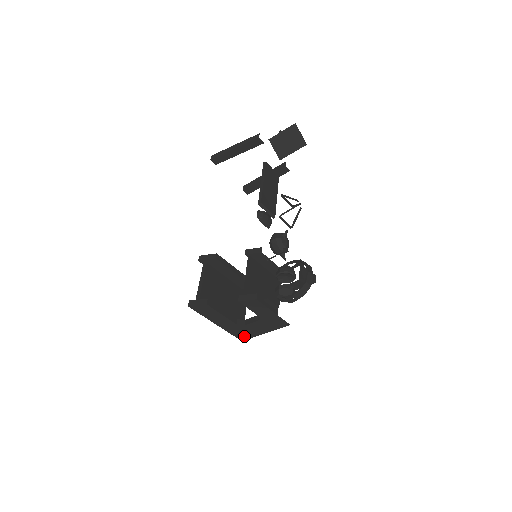
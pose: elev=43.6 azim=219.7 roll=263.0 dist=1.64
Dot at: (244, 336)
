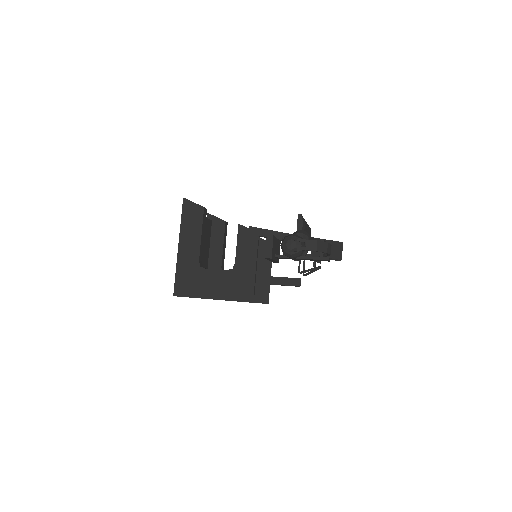
Dot at: (185, 289)
